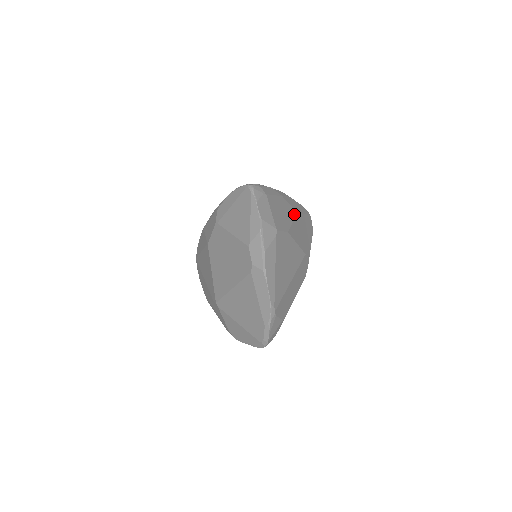
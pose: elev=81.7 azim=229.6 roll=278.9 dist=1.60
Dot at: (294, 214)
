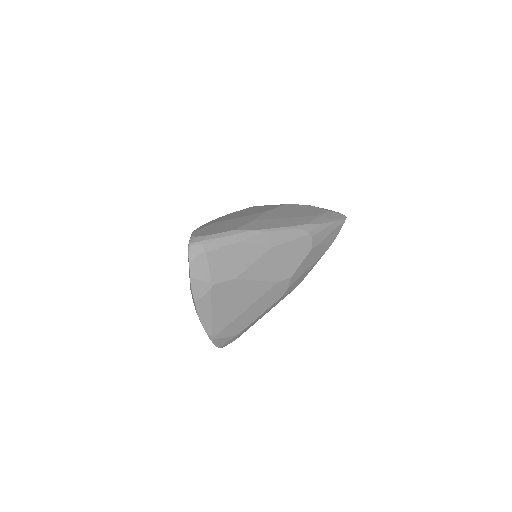
Dot at: (261, 252)
